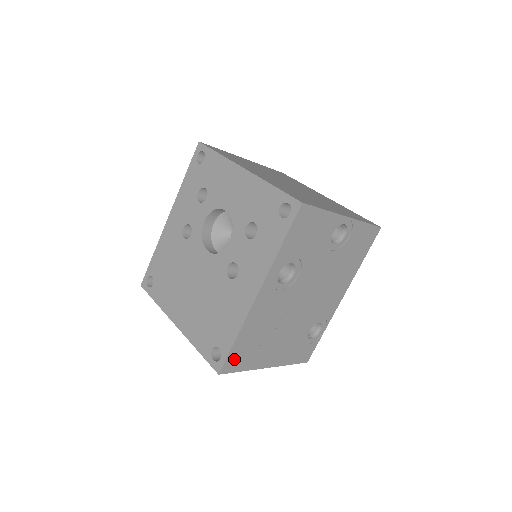
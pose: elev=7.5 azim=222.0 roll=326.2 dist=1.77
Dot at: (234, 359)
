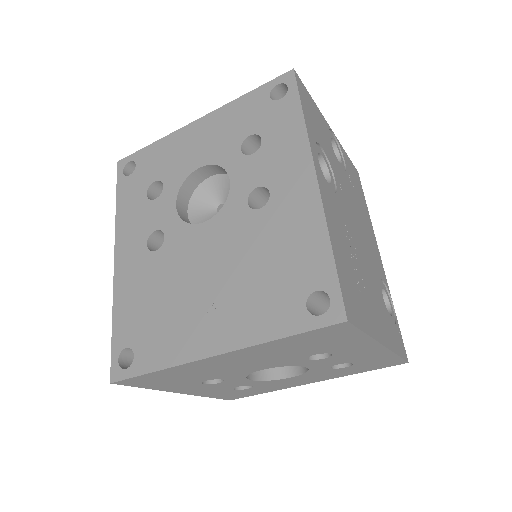
Dot at: (347, 296)
